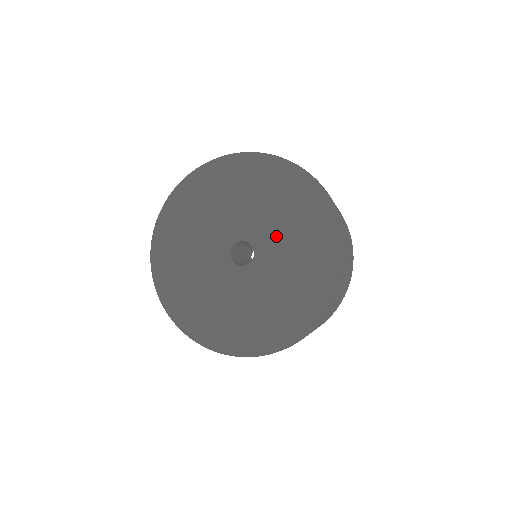
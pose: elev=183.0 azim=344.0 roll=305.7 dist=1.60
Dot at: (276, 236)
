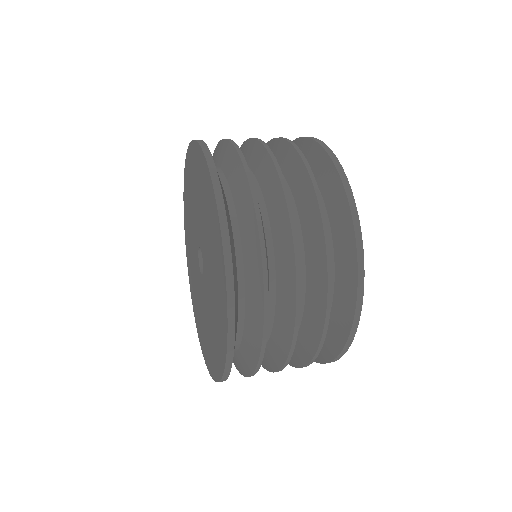
Dot at: (204, 237)
